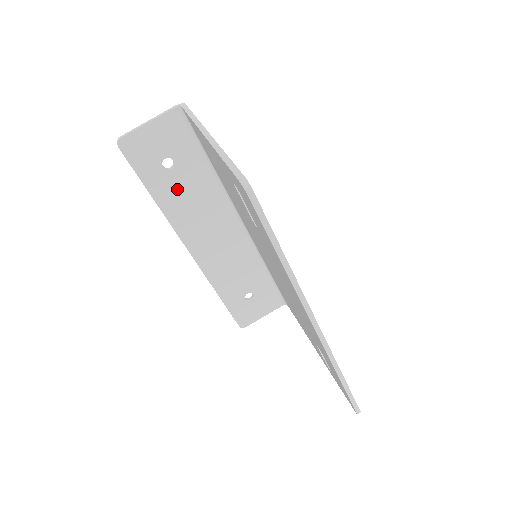
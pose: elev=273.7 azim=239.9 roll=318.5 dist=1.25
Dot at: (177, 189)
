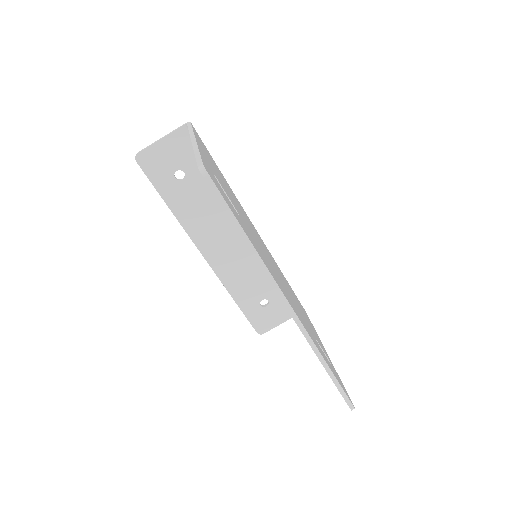
Dot at: (189, 198)
